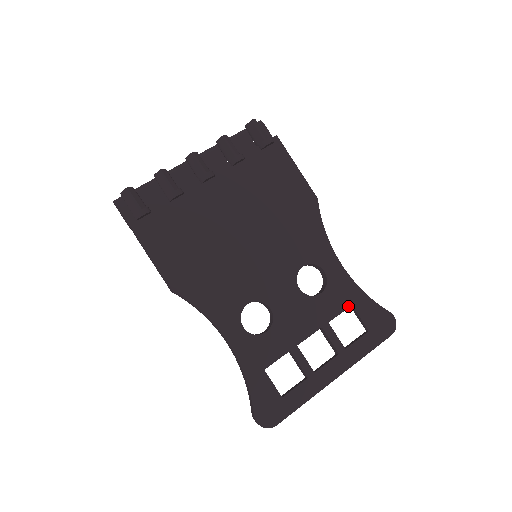
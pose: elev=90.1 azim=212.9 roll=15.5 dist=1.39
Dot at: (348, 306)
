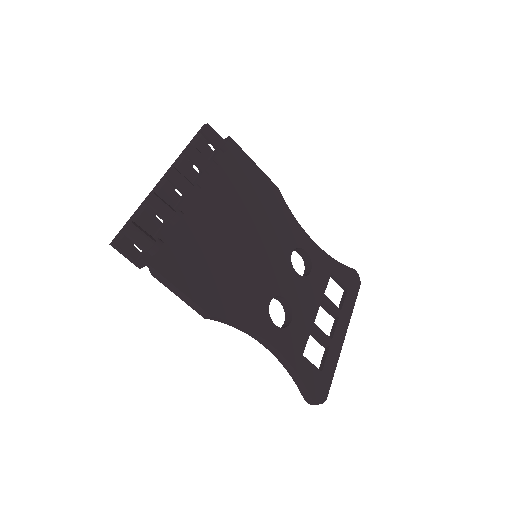
Dot at: (330, 275)
